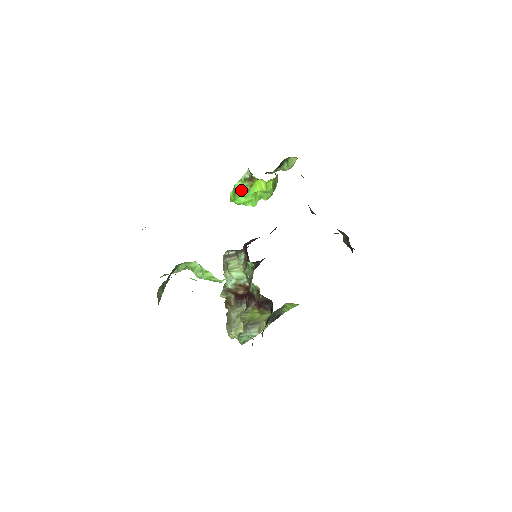
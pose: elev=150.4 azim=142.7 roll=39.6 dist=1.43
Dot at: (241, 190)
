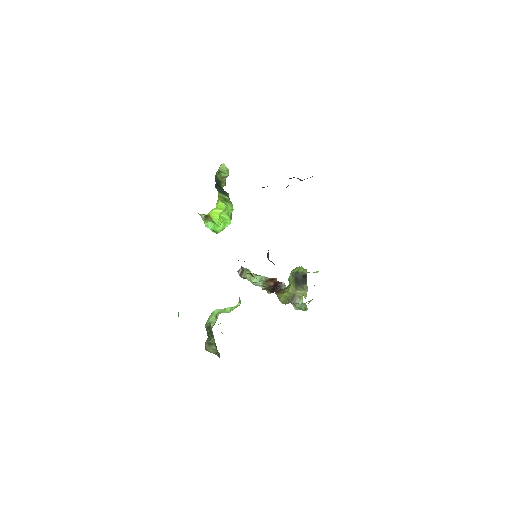
Dot at: (211, 226)
